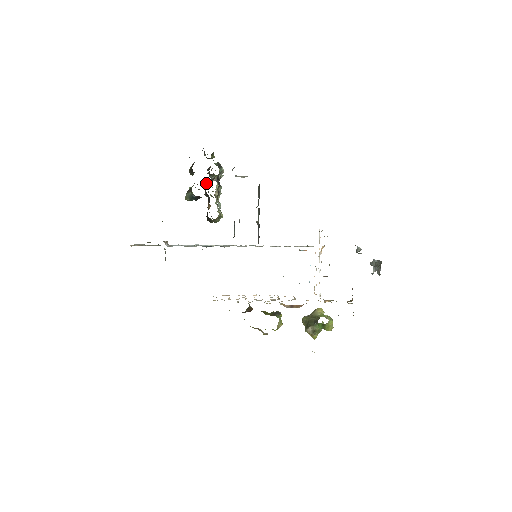
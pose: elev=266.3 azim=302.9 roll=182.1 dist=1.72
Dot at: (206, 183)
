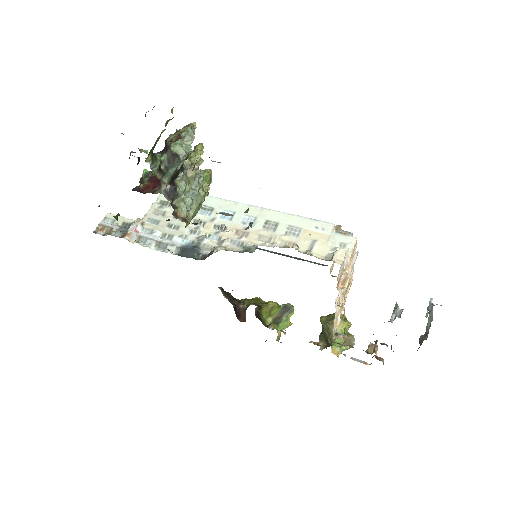
Dot at: occluded
